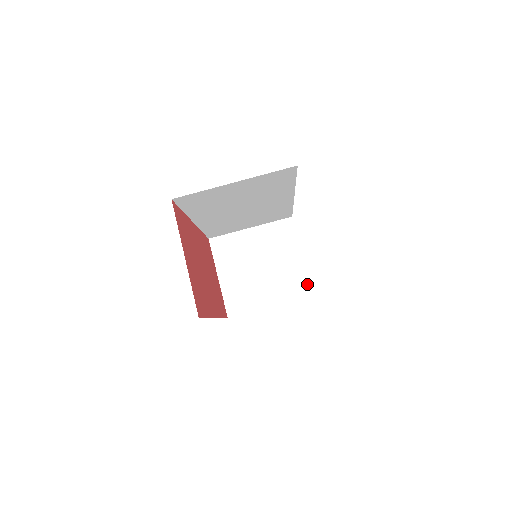
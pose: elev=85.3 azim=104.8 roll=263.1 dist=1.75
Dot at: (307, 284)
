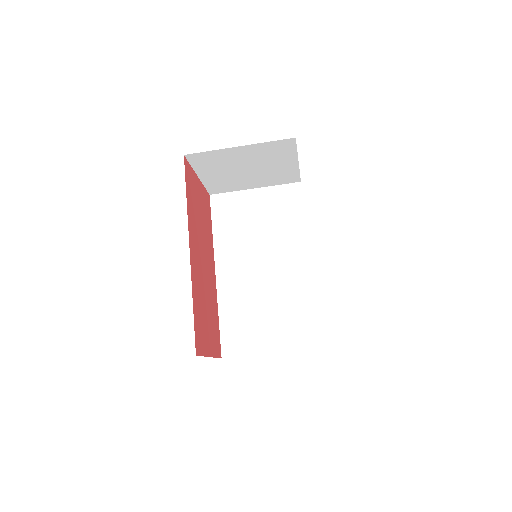
Dot at: (296, 177)
